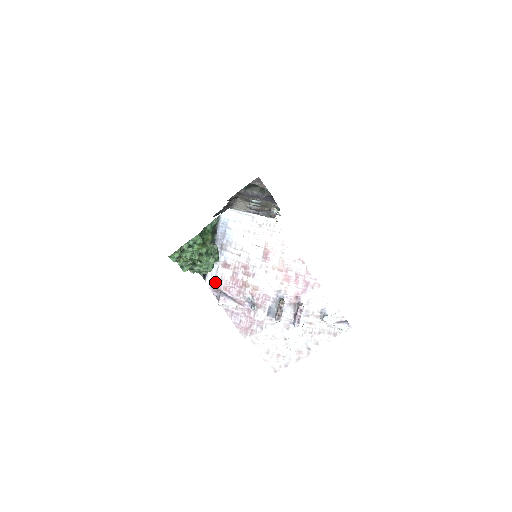
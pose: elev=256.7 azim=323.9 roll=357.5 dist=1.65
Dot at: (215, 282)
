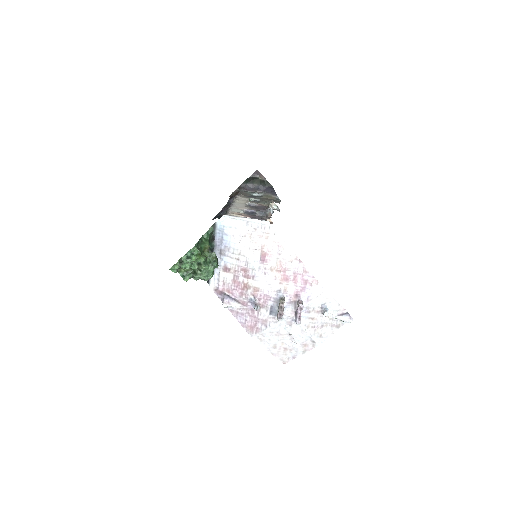
Dot at: (218, 285)
